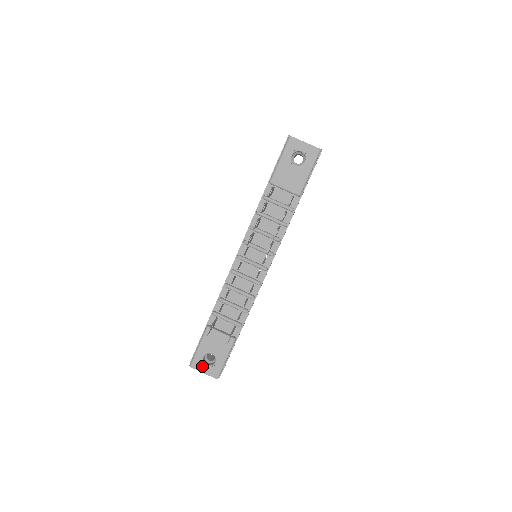
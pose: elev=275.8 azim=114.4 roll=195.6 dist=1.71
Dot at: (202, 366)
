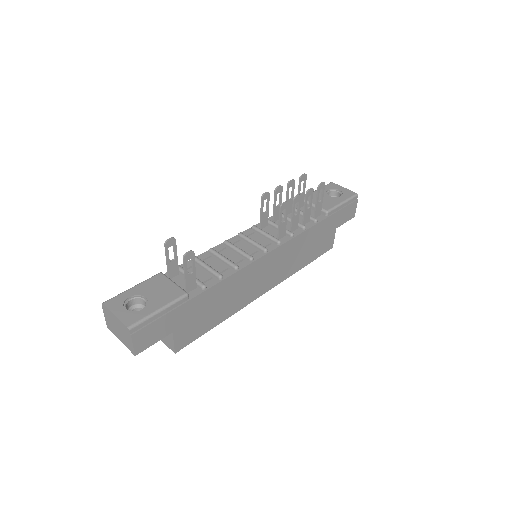
Dot at: (120, 307)
